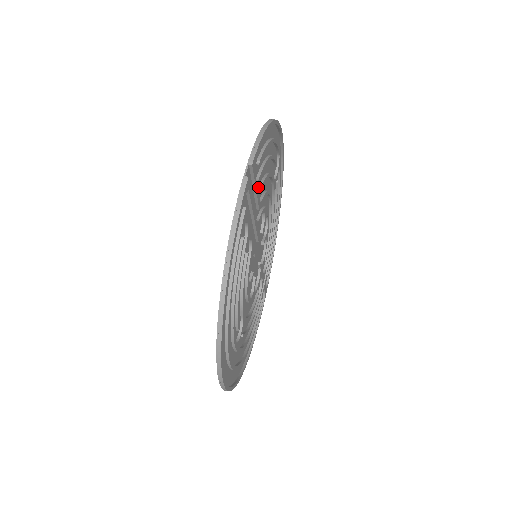
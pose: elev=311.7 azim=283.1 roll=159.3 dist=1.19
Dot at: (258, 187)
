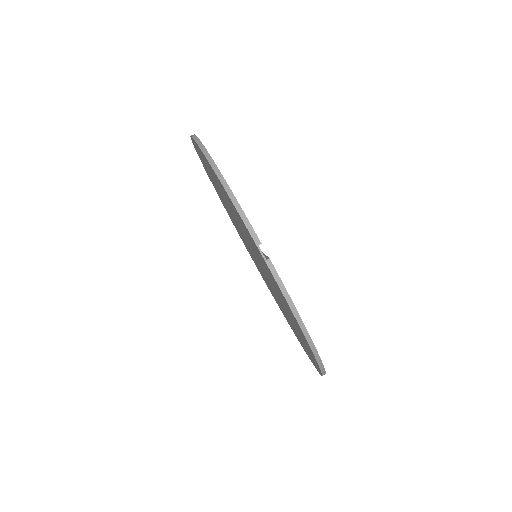
Dot at: occluded
